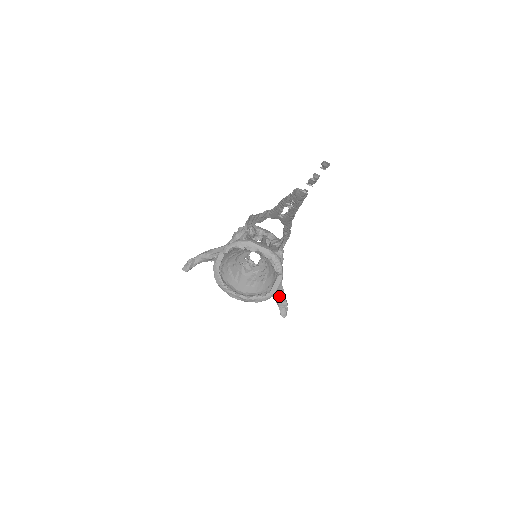
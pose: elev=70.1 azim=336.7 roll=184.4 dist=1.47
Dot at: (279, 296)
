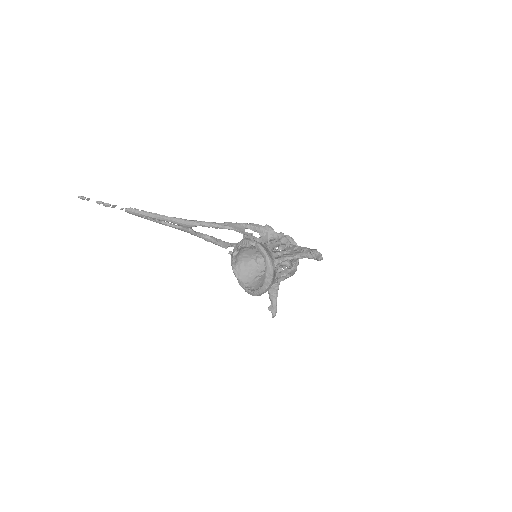
Dot at: (301, 254)
